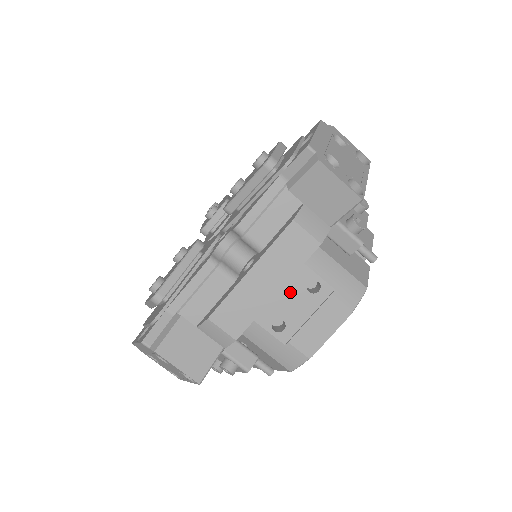
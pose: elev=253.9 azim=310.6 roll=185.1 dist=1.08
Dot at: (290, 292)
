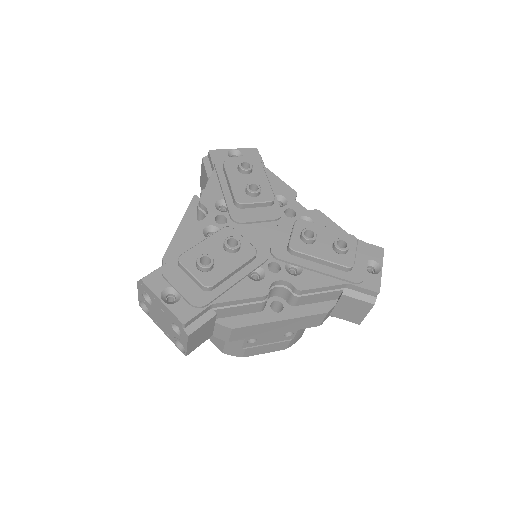
Dot at: occluded
